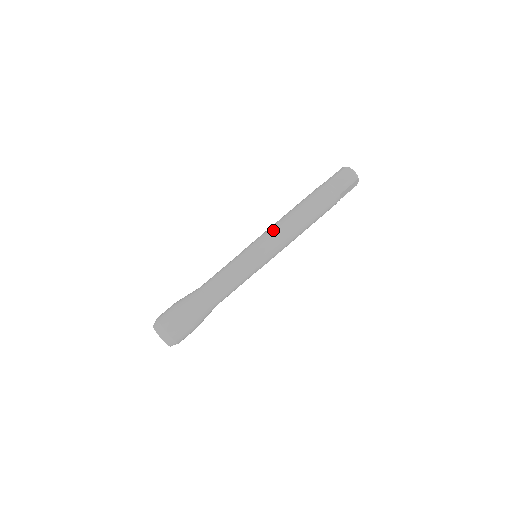
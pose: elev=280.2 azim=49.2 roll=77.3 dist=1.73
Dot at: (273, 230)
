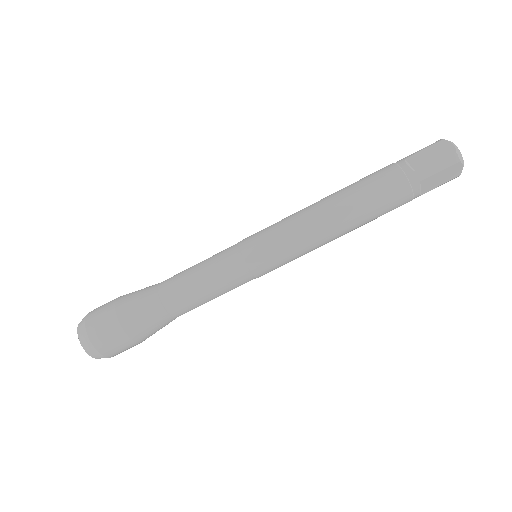
Dot at: (289, 219)
